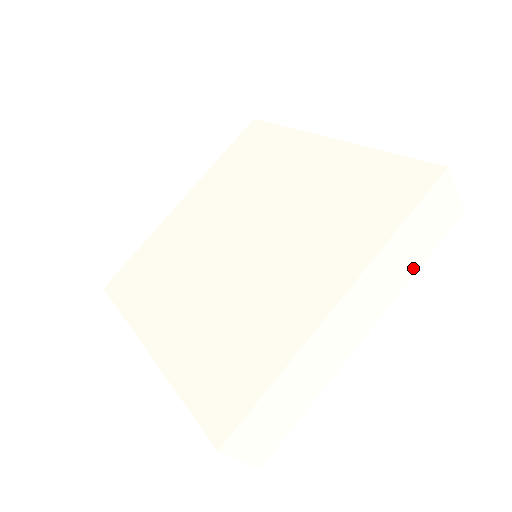
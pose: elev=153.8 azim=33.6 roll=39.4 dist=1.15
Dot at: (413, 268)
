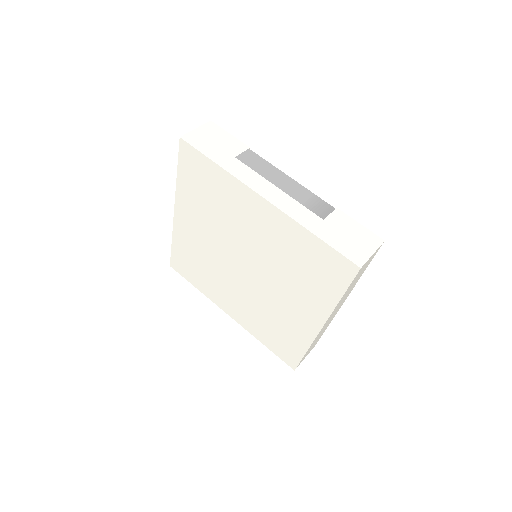
Dot at: (359, 278)
